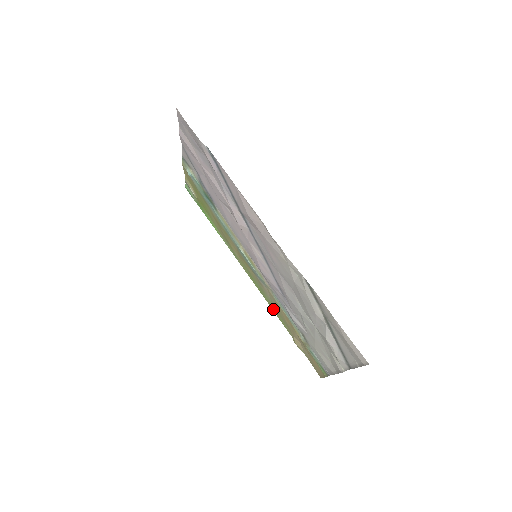
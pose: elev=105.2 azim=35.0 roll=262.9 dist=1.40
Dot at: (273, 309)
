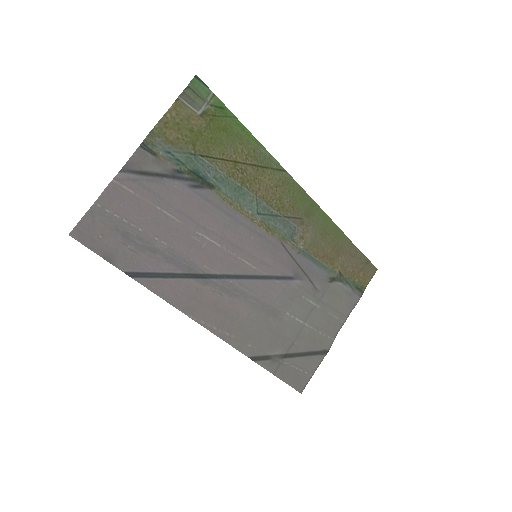
Dot at: (328, 222)
